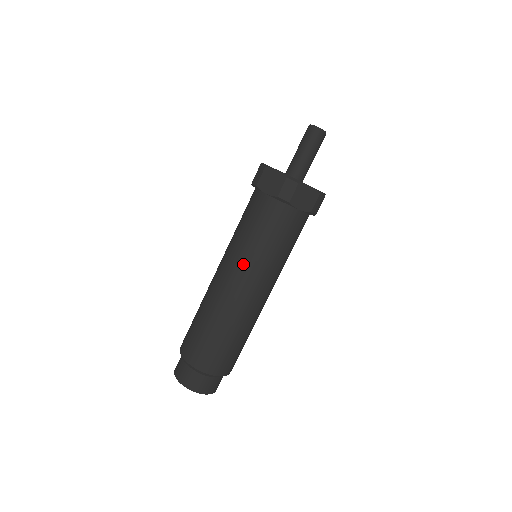
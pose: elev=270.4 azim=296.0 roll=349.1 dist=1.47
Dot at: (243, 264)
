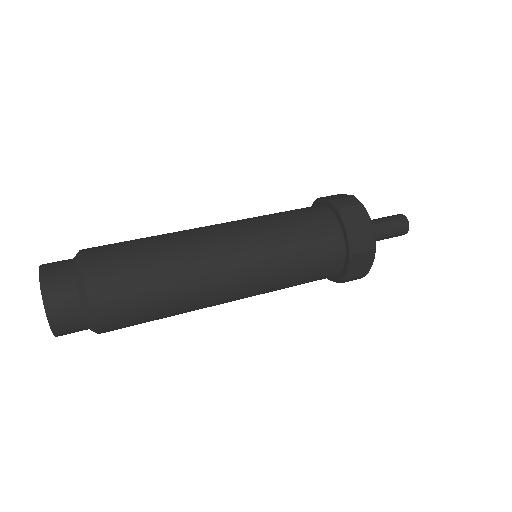
Dot at: (245, 222)
